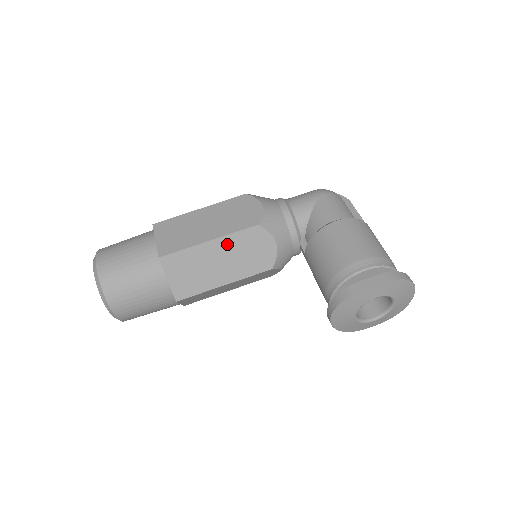
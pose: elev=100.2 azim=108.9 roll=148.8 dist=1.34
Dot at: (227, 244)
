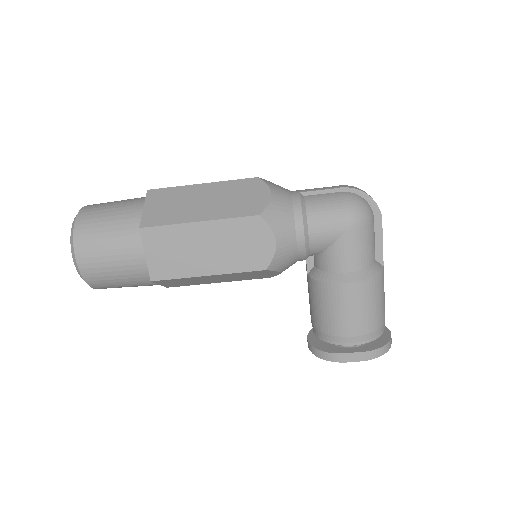
Dot at: (227, 275)
